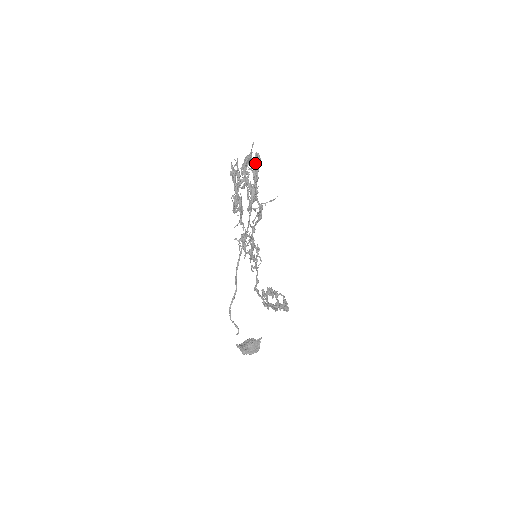
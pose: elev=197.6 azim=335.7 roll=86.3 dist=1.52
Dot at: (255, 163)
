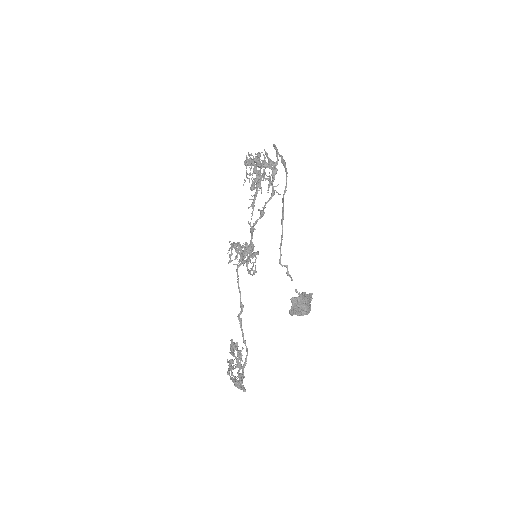
Dot at: (276, 147)
